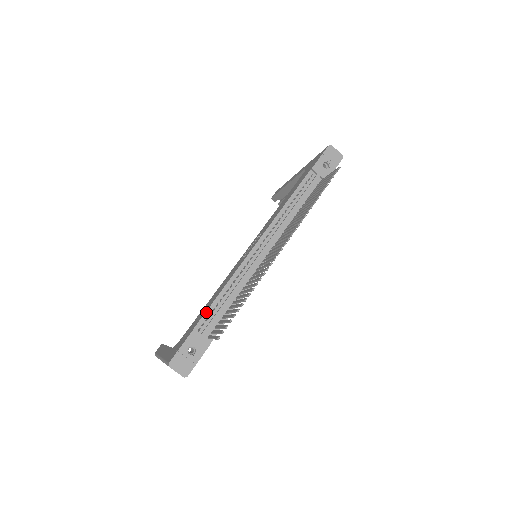
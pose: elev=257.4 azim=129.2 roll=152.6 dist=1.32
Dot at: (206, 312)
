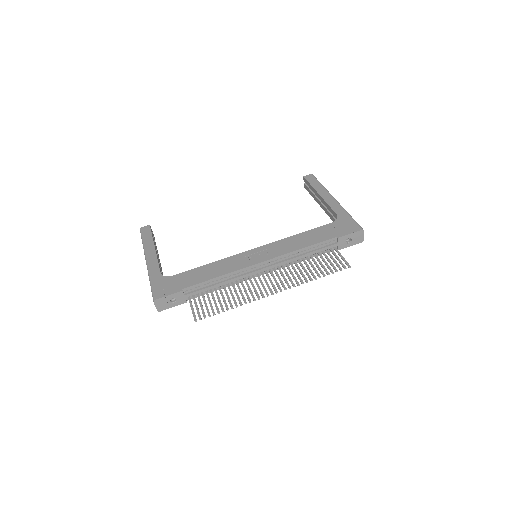
Dot at: (199, 284)
